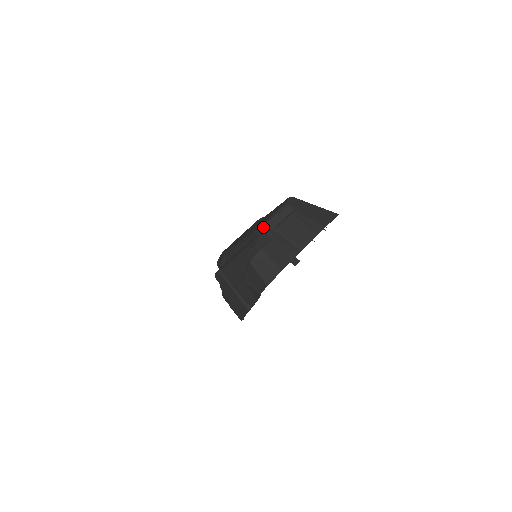
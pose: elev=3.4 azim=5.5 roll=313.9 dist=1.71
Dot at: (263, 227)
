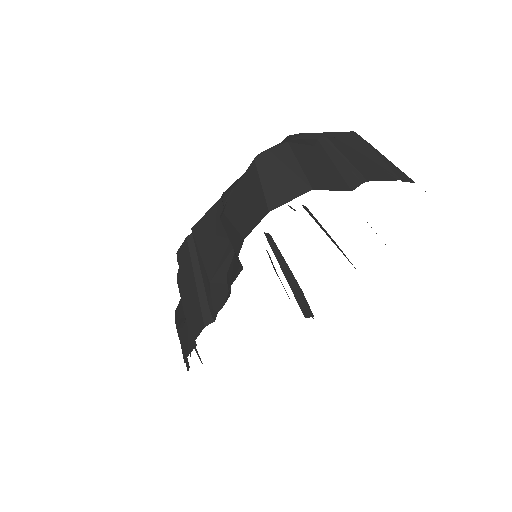
Dot at: (302, 134)
